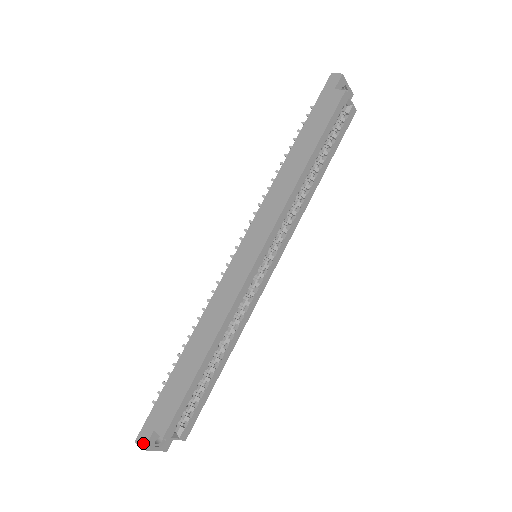
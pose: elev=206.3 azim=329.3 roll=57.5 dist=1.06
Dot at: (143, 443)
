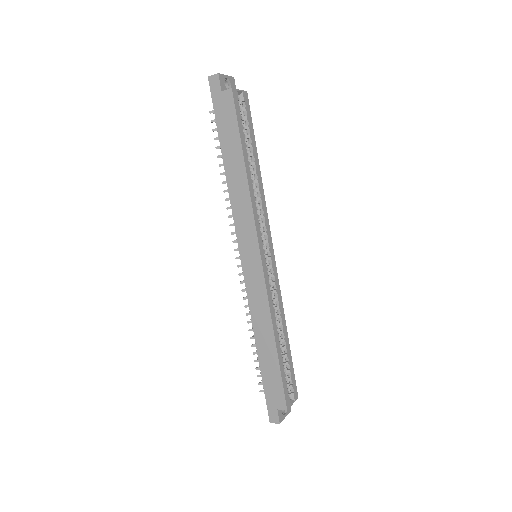
Dot at: (276, 420)
